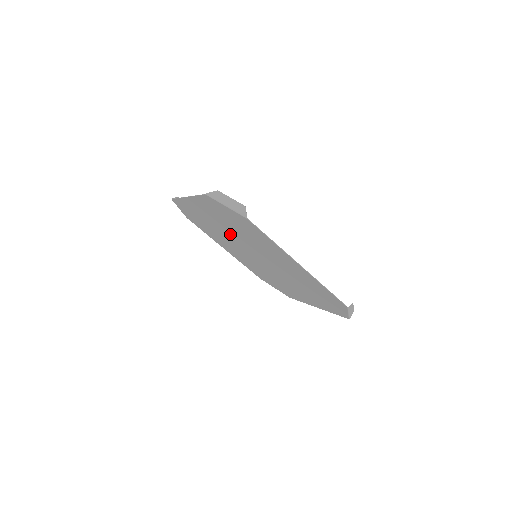
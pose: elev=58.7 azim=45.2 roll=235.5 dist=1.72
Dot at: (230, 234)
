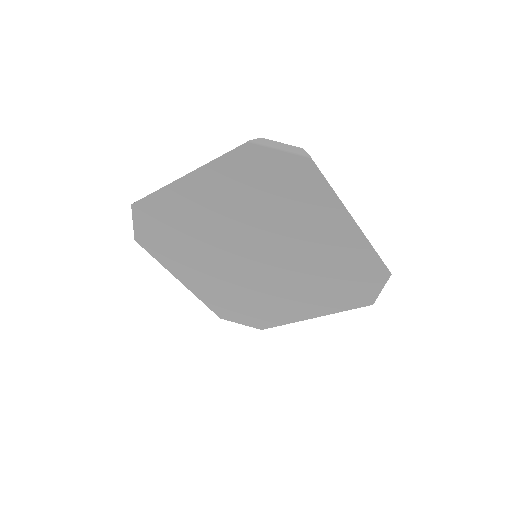
Dot at: (230, 227)
